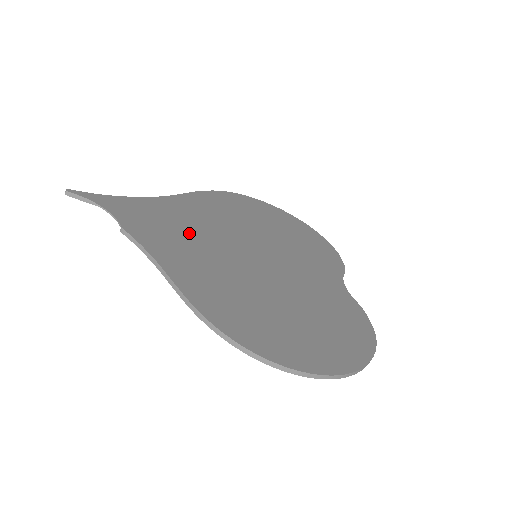
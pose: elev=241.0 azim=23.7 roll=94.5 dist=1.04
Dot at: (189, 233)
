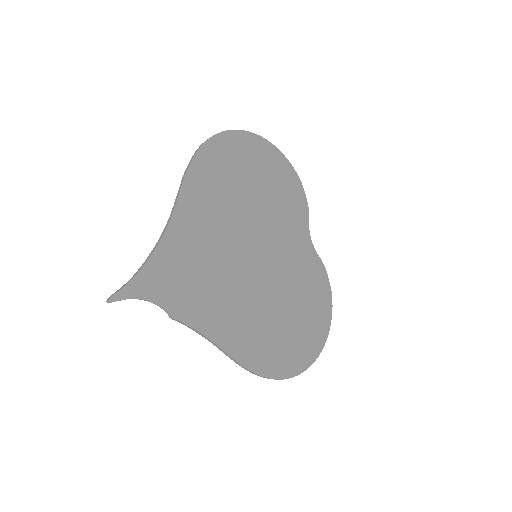
Dot at: (210, 273)
